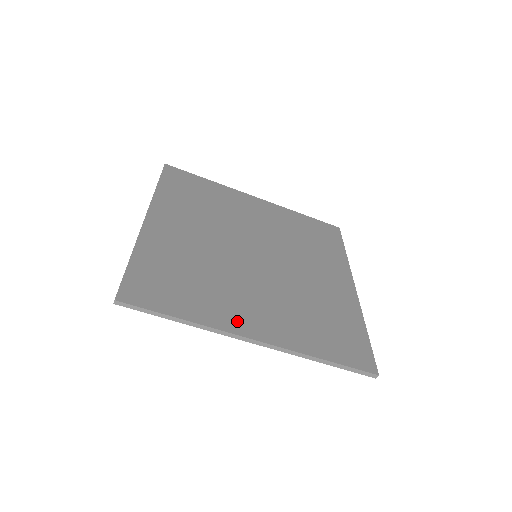
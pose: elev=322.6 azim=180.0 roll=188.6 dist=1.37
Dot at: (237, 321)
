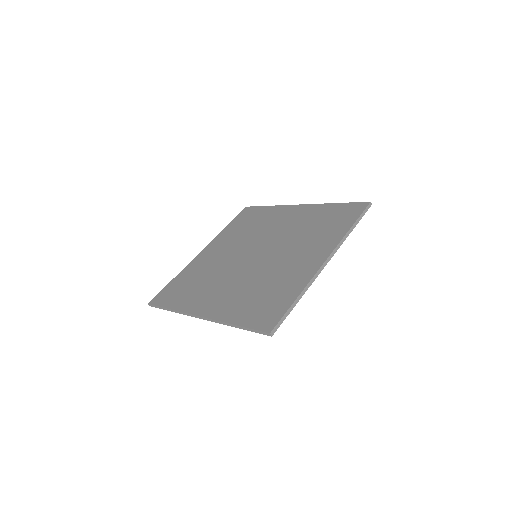
Dot at: (198, 305)
